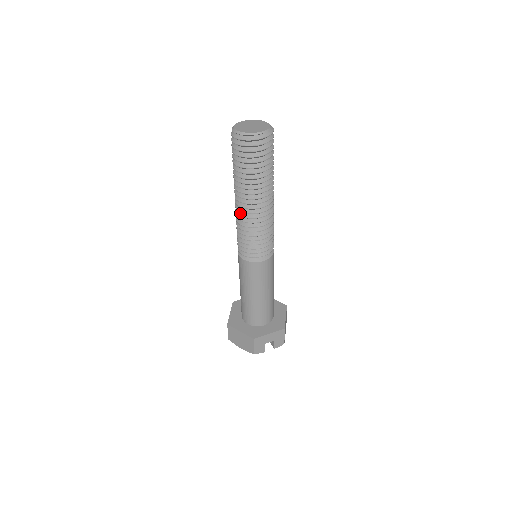
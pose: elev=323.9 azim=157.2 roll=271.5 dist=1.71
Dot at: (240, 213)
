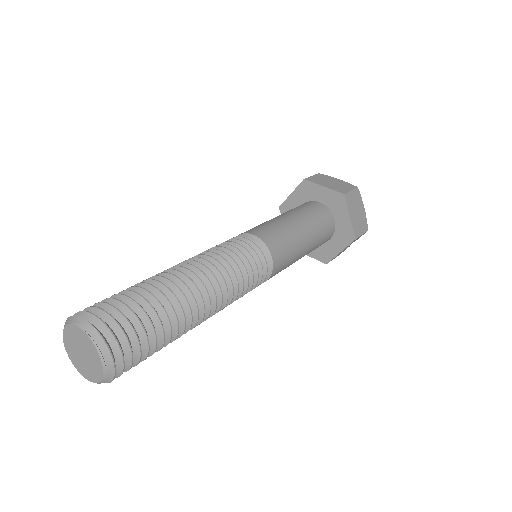
Dot at: occluded
